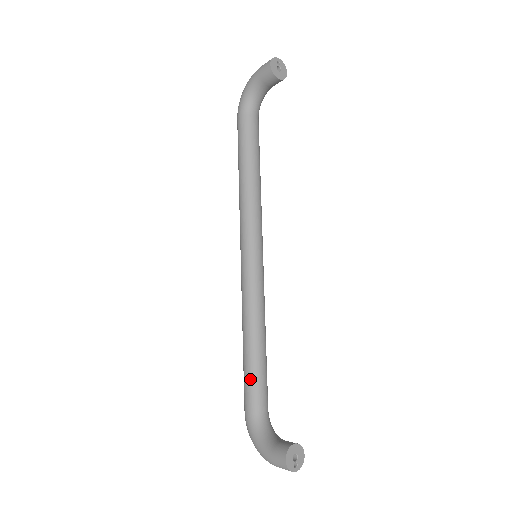
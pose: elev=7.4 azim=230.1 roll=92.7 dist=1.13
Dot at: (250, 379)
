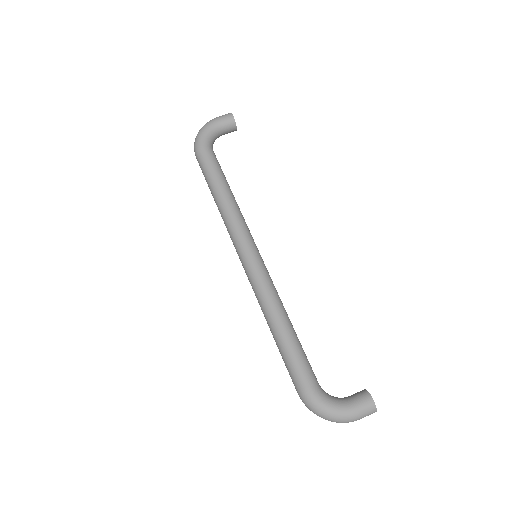
Dot at: (300, 355)
